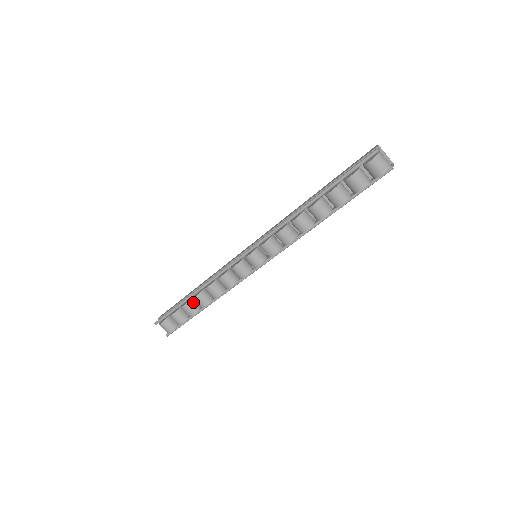
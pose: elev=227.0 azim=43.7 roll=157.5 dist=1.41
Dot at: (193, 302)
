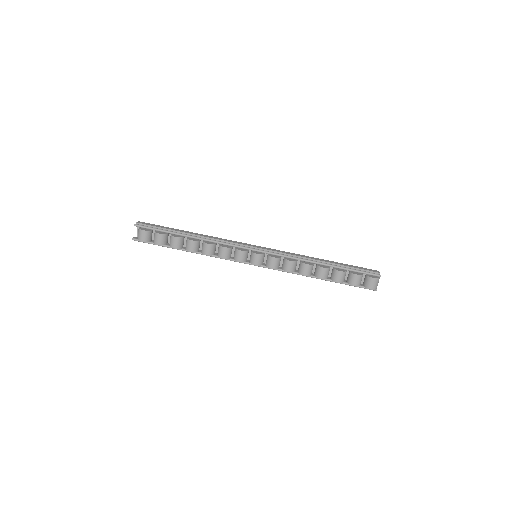
Dot at: (183, 240)
